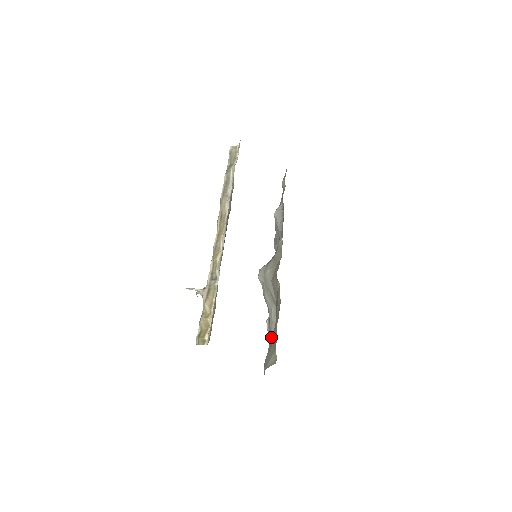
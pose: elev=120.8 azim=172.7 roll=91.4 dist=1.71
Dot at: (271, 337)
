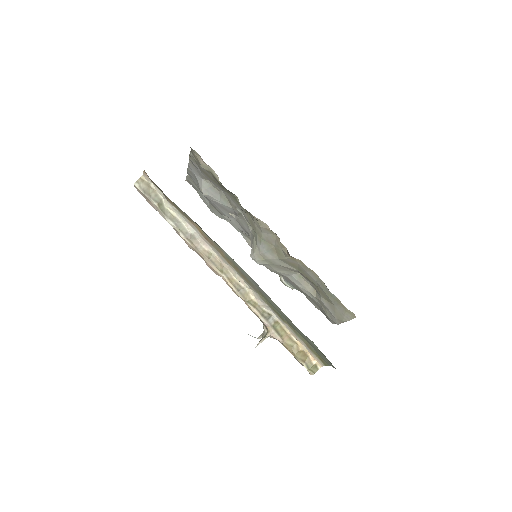
Dot at: (314, 296)
